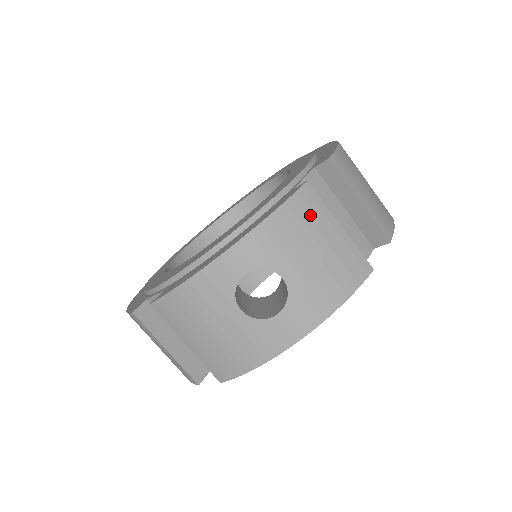
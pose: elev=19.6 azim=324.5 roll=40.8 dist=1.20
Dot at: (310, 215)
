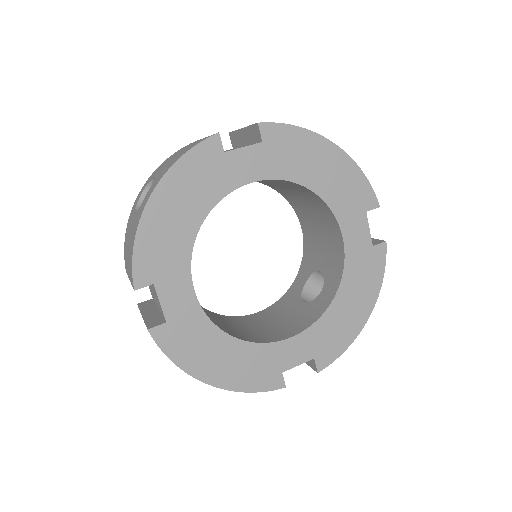
Dot at: occluded
